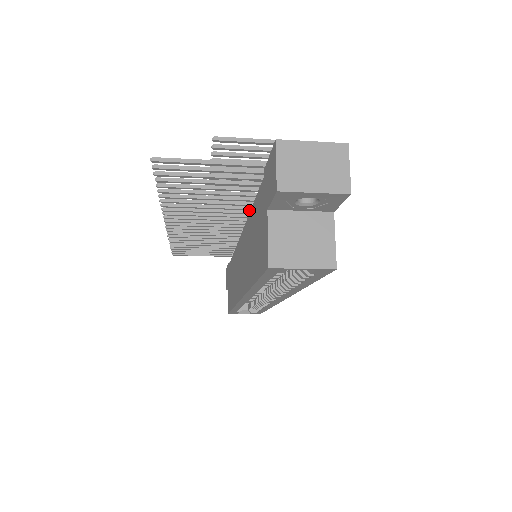
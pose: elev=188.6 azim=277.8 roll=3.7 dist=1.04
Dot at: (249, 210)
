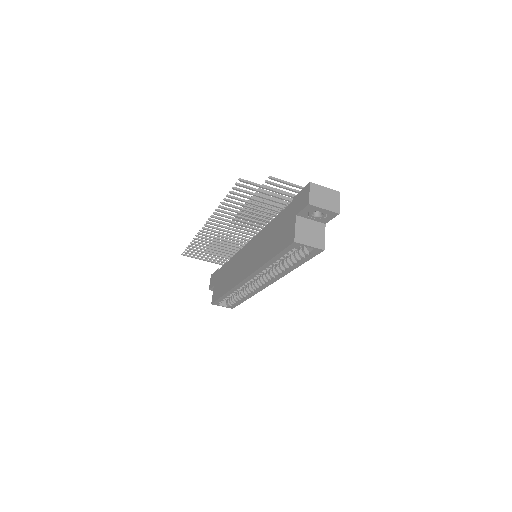
Dot at: occluded
